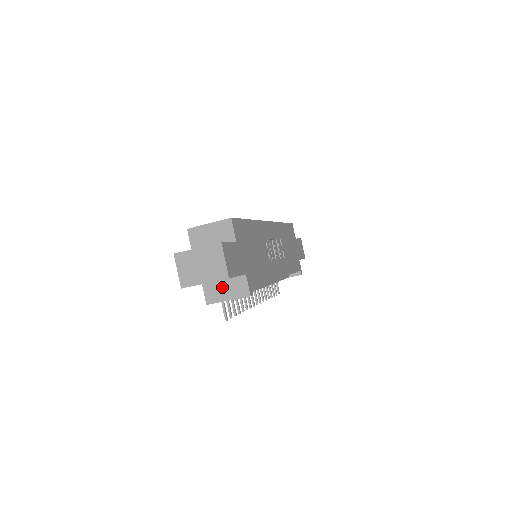
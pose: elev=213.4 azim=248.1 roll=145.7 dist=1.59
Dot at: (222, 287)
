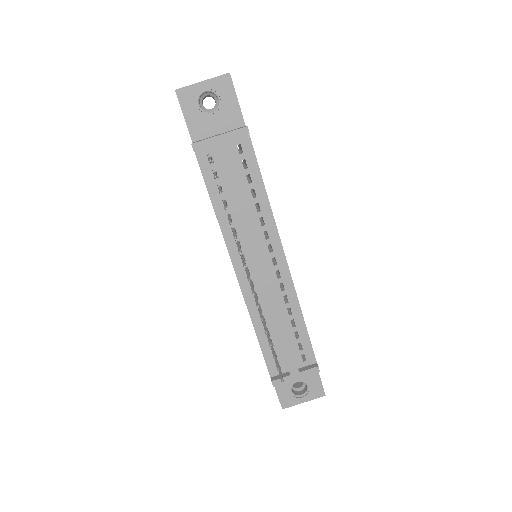
Dot at: occluded
